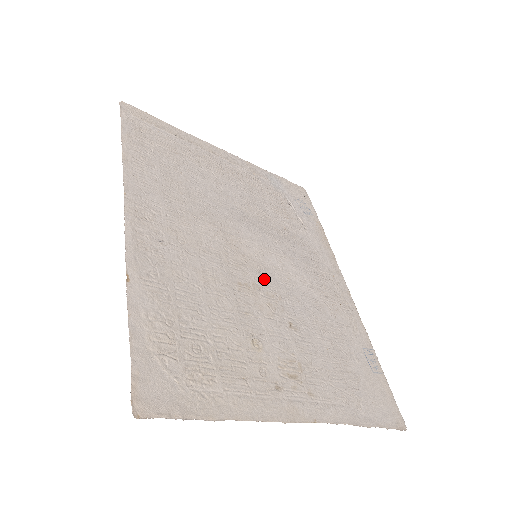
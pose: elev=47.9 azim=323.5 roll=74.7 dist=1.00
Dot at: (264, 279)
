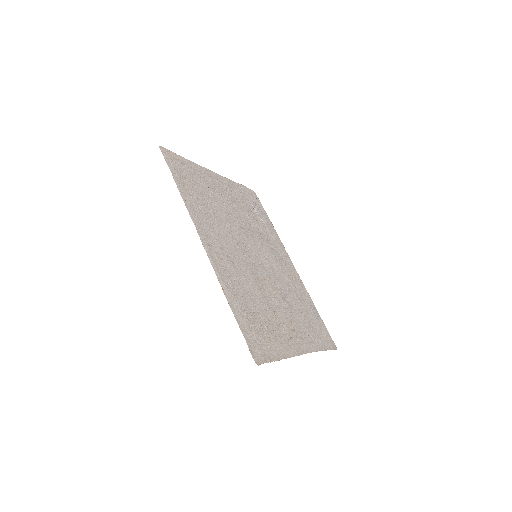
Dot at: (264, 272)
